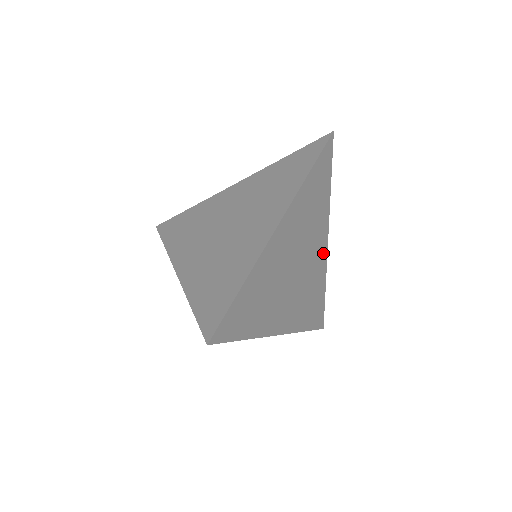
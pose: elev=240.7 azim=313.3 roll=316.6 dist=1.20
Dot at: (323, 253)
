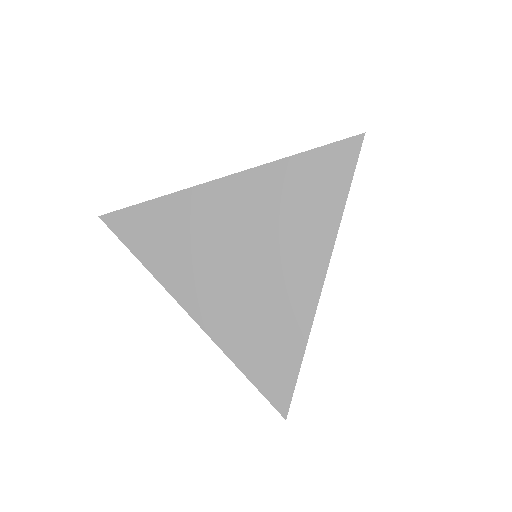
Dot at: occluded
